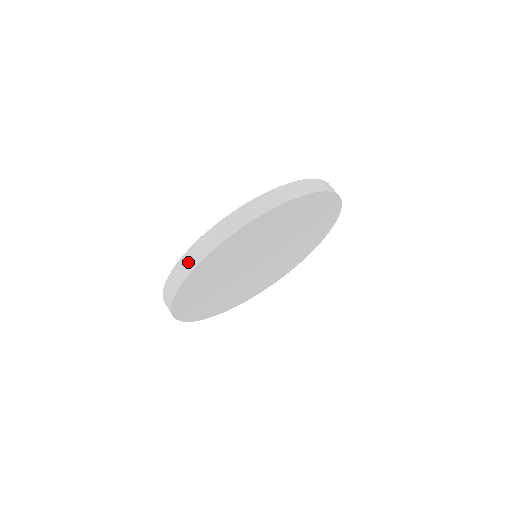
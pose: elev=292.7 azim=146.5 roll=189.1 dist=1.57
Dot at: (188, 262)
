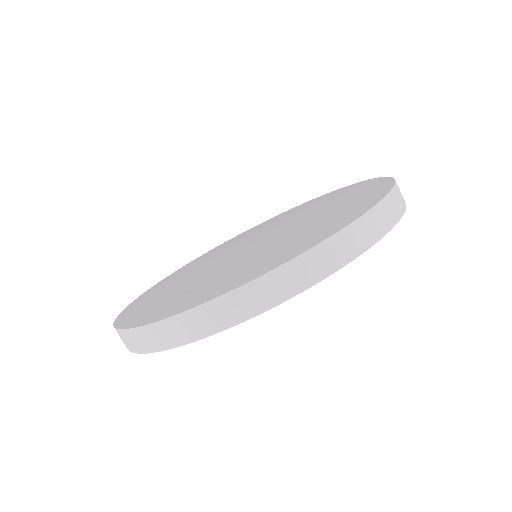
Dot at: occluded
